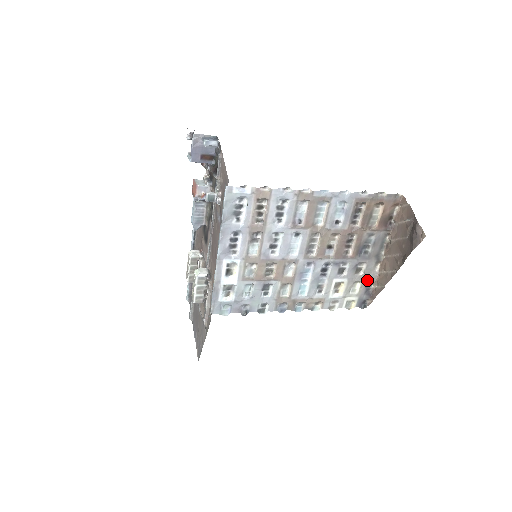
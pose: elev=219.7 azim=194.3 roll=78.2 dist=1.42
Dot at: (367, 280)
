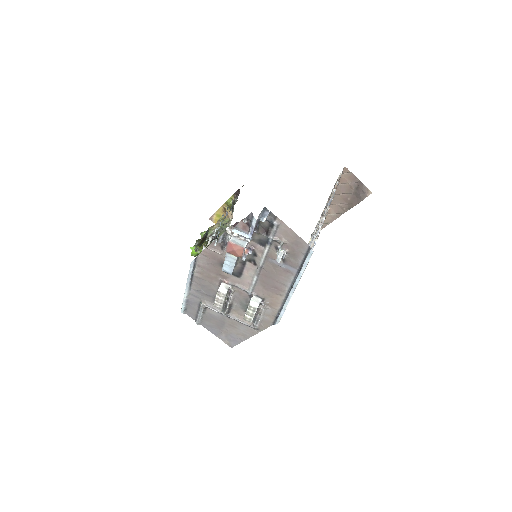
Dot at: occluded
